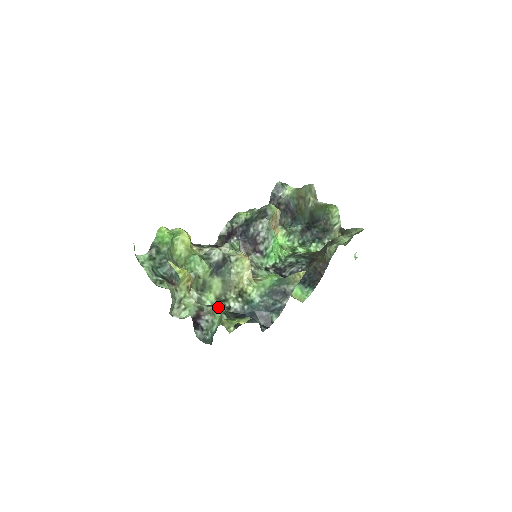
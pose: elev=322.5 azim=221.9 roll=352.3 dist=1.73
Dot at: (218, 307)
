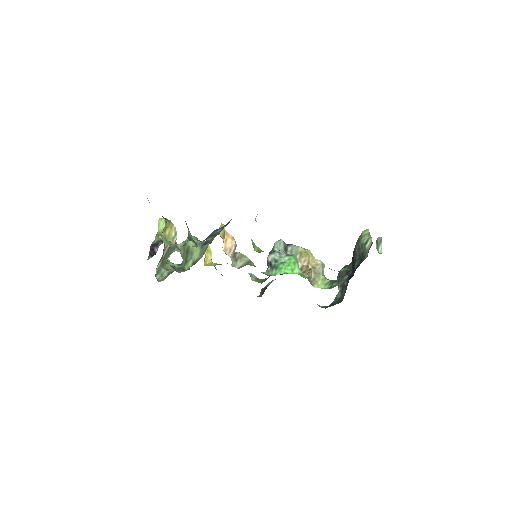
Dot at: occluded
